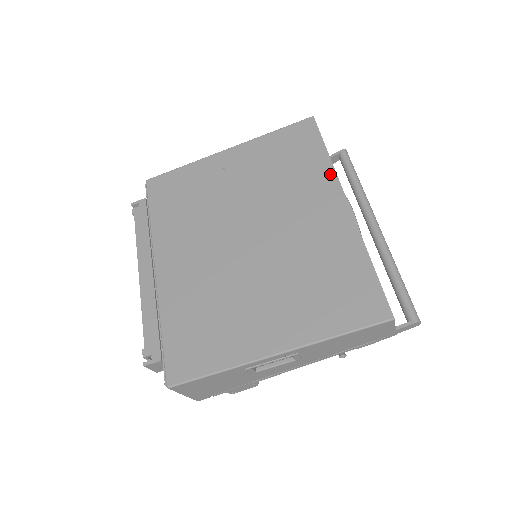
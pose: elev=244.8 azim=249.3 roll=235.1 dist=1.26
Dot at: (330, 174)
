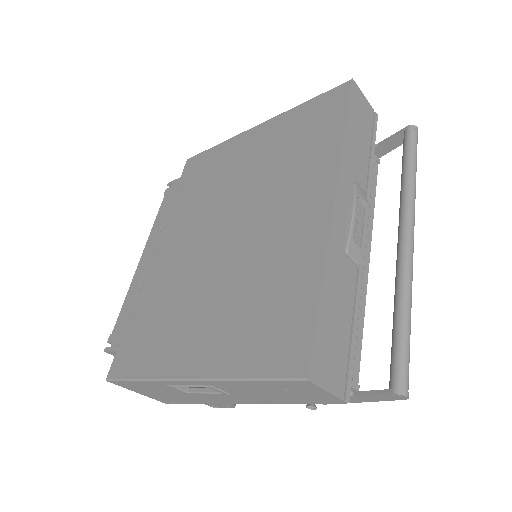
Dot at: (333, 159)
